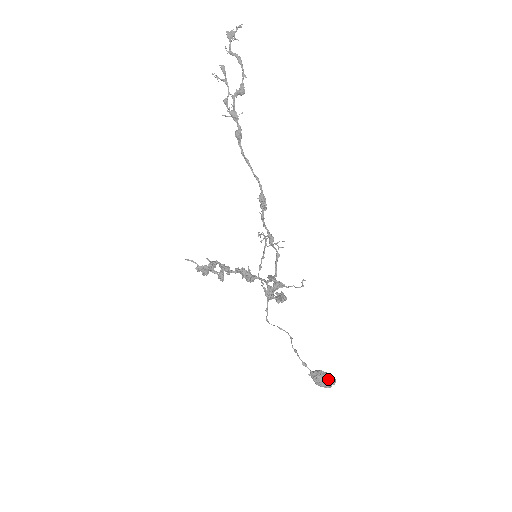
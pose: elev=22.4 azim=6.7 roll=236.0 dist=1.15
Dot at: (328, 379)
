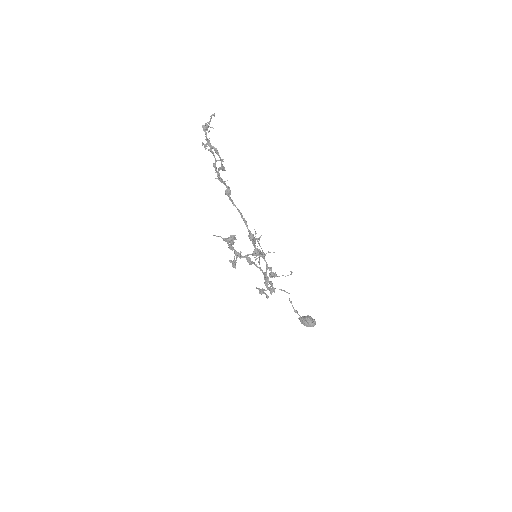
Dot at: (309, 325)
